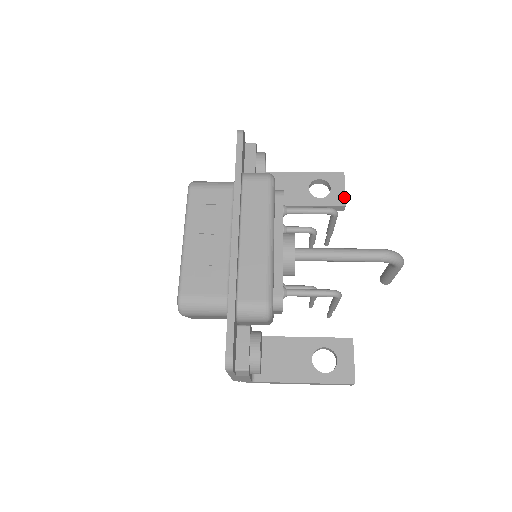
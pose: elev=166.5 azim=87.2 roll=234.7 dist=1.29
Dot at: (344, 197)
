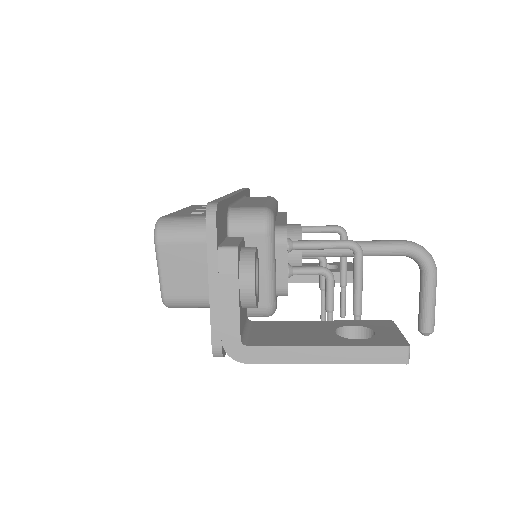
Dot at: occluded
